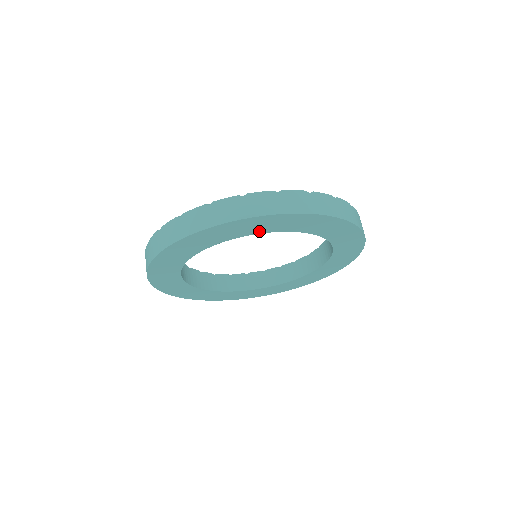
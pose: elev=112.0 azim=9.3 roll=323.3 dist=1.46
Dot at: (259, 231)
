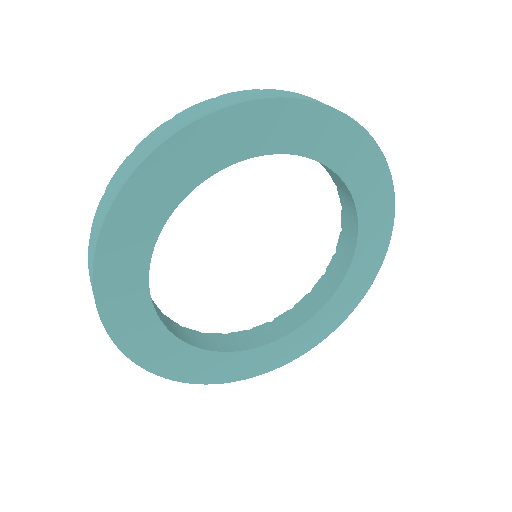
Dot at: (336, 164)
